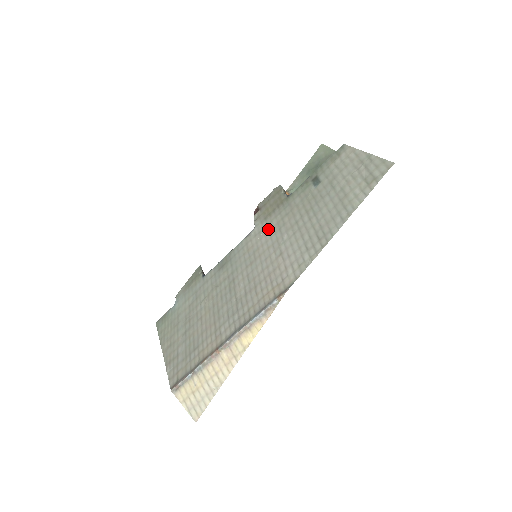
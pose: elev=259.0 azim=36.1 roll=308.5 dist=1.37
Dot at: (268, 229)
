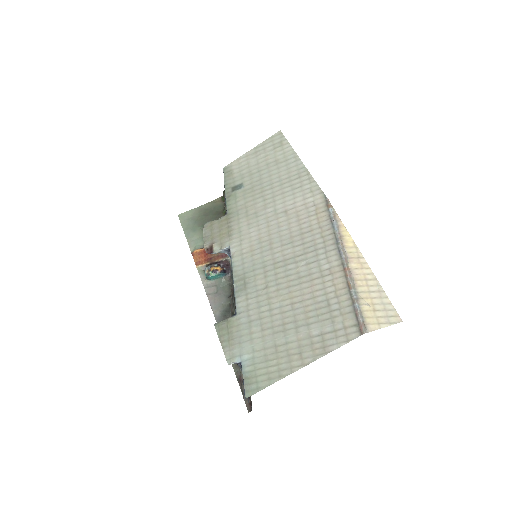
Dot at: (246, 230)
